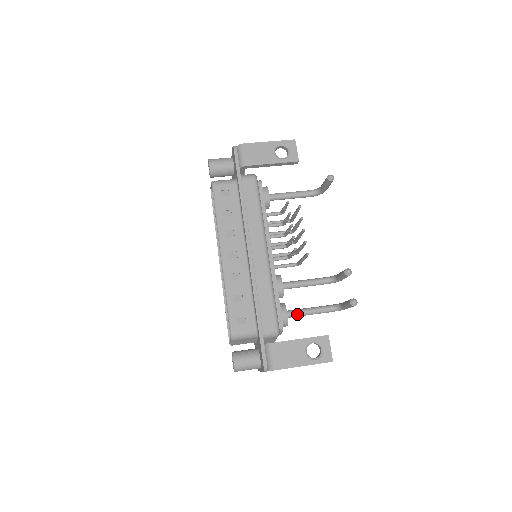
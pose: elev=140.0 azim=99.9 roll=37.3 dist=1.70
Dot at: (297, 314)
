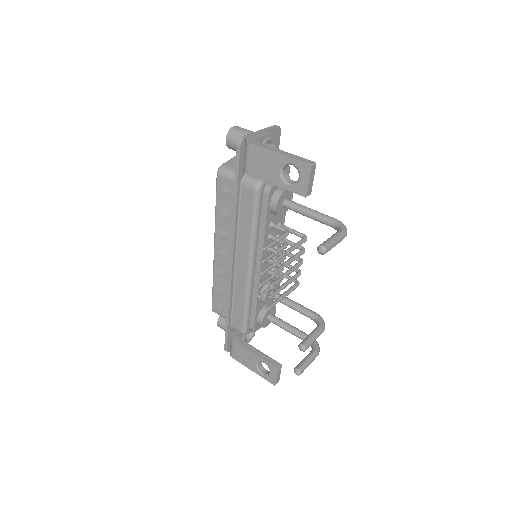
Dot at: (277, 325)
